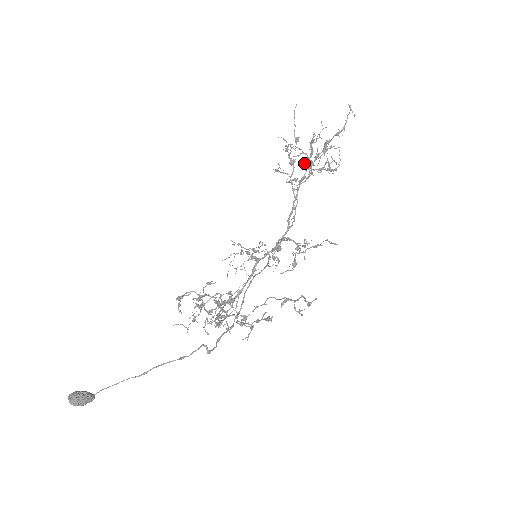
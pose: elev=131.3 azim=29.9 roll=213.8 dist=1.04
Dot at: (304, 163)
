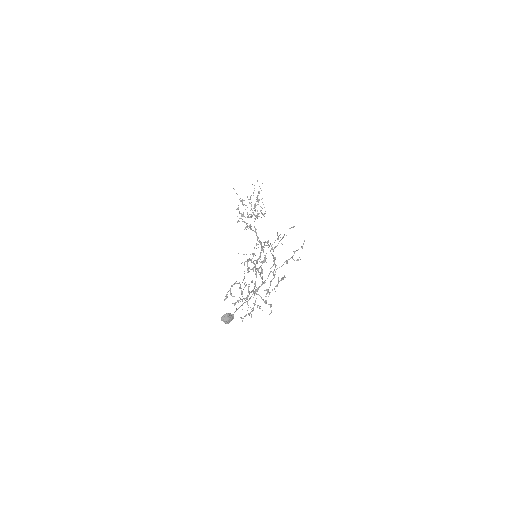
Dot at: (248, 216)
